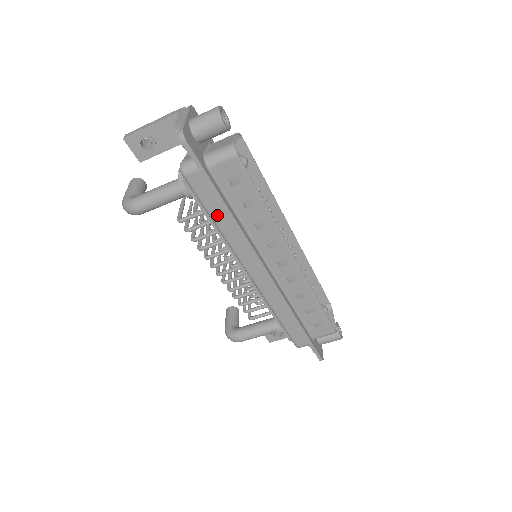
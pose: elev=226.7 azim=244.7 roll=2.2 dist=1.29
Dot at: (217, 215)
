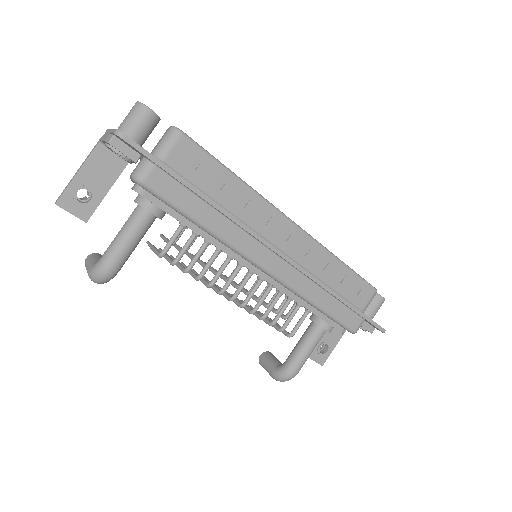
Dot at: (197, 212)
